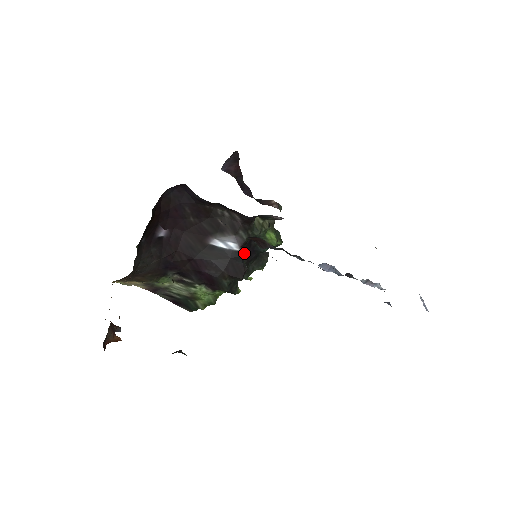
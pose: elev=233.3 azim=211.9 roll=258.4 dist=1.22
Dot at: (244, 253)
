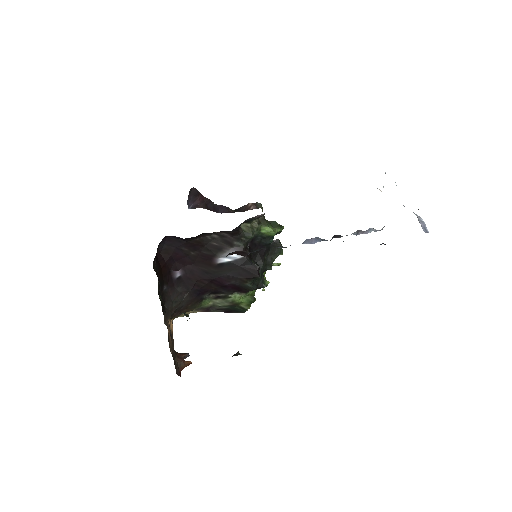
Dot at: (254, 253)
